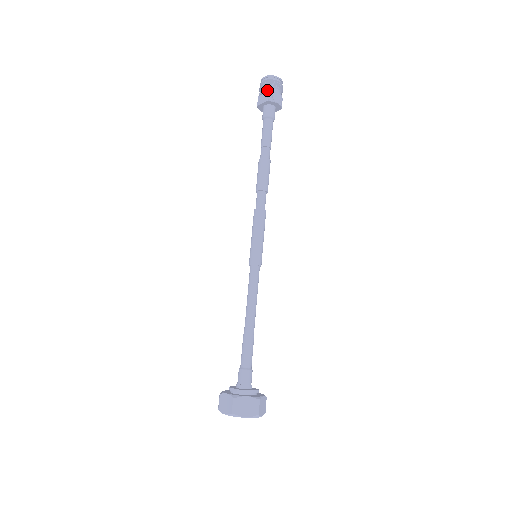
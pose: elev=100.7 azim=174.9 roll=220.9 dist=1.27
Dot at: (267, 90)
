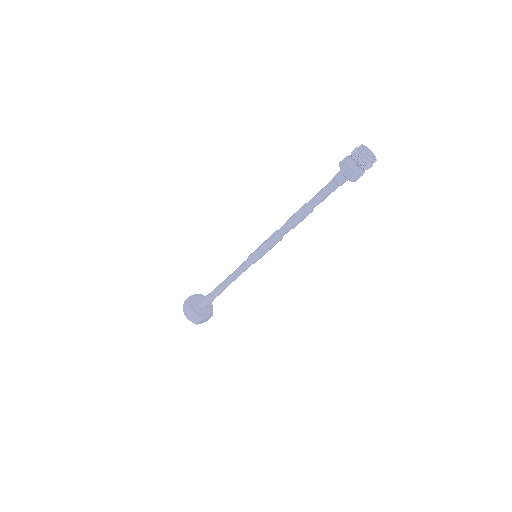
Dot at: (350, 164)
